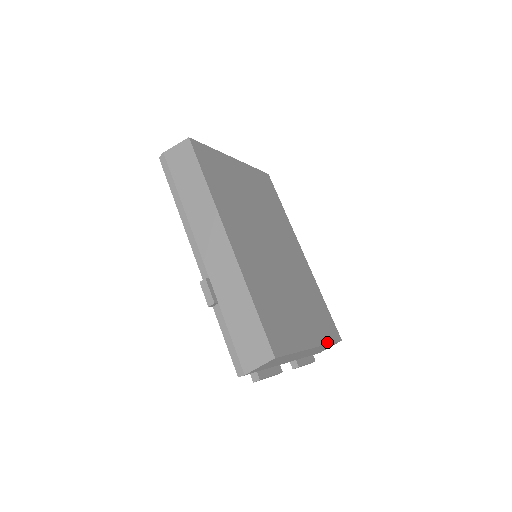
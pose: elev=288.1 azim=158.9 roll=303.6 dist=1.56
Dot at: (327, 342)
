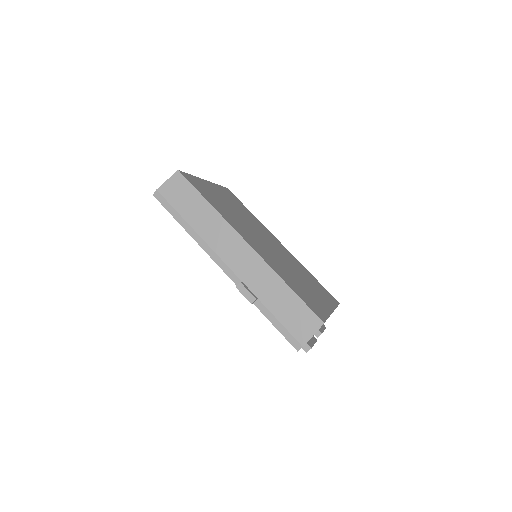
Dot at: (335, 306)
